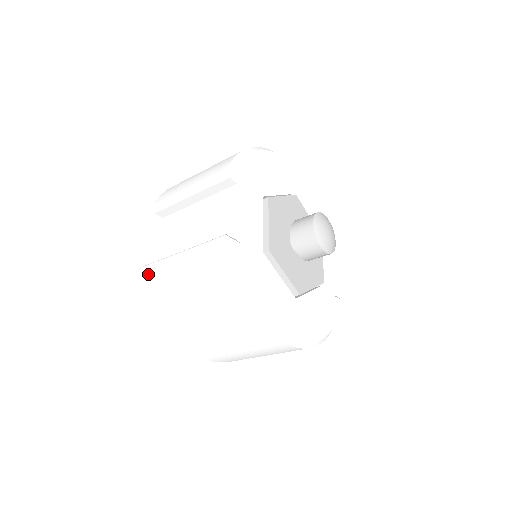
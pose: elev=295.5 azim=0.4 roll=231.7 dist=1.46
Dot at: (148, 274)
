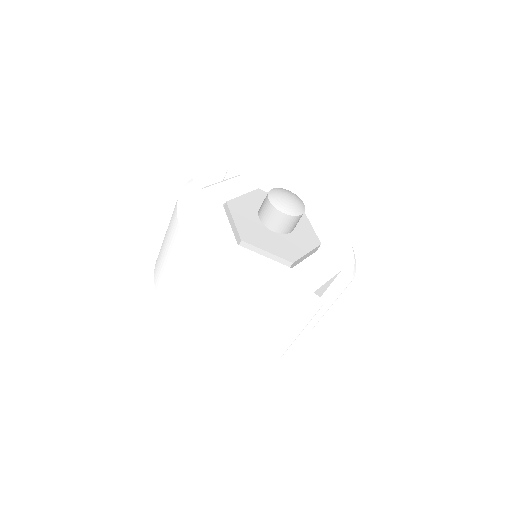
Dot at: occluded
